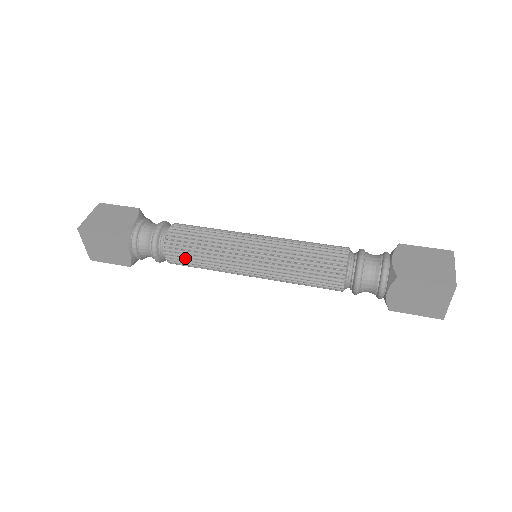
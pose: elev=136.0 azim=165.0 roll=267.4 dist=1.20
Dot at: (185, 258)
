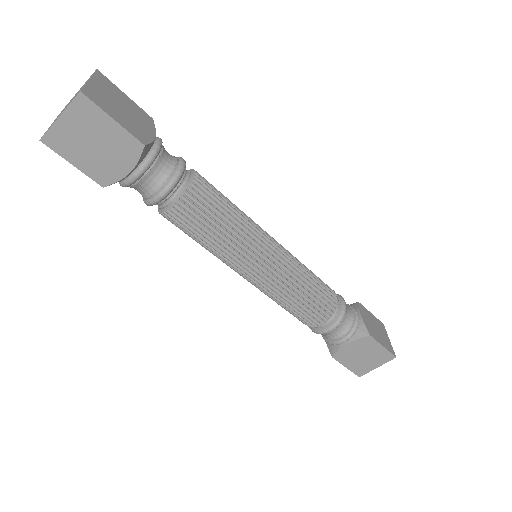
Dot at: (198, 221)
